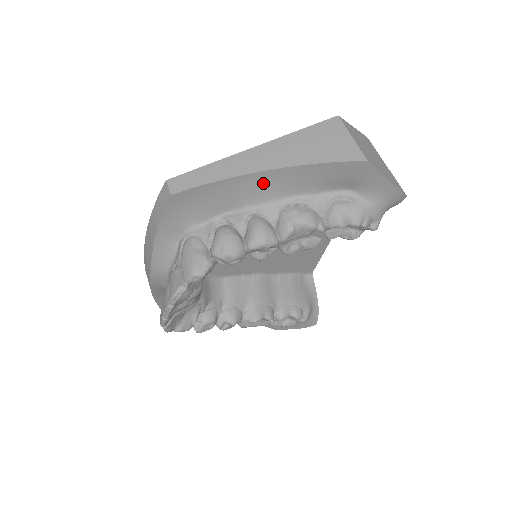
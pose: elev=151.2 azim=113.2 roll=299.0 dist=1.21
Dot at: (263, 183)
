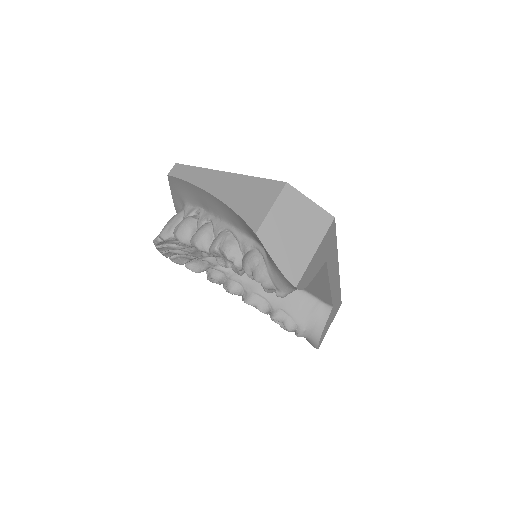
Dot at: (214, 202)
